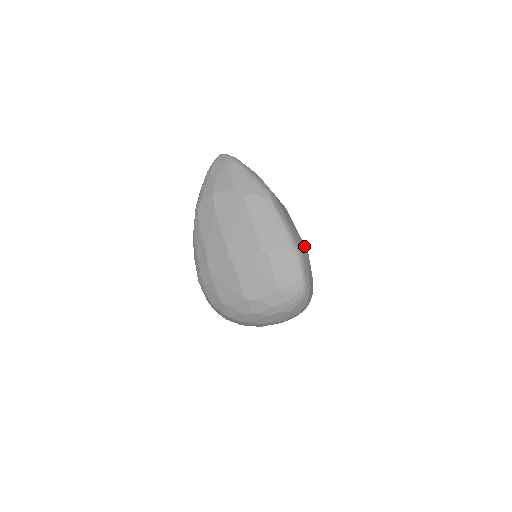
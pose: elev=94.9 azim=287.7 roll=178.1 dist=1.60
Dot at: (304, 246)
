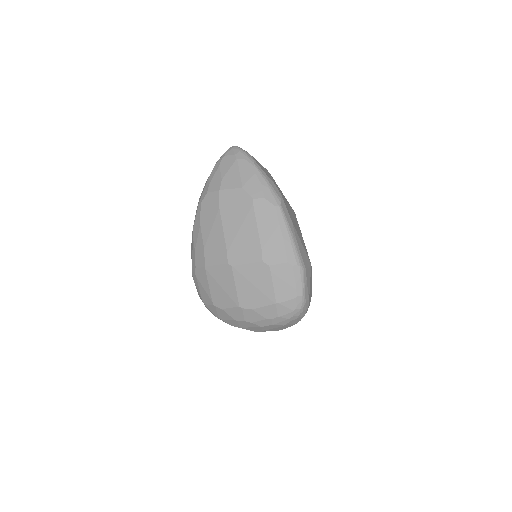
Dot at: occluded
